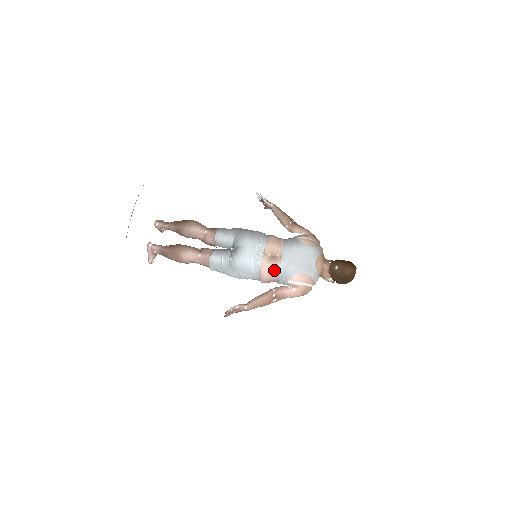
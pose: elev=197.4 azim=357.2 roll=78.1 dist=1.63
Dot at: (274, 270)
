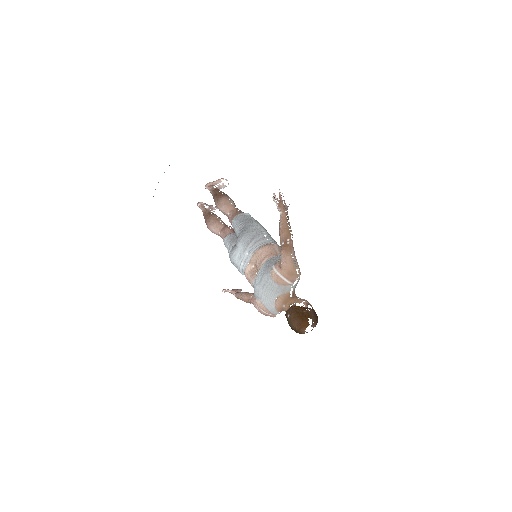
Dot at: (250, 283)
